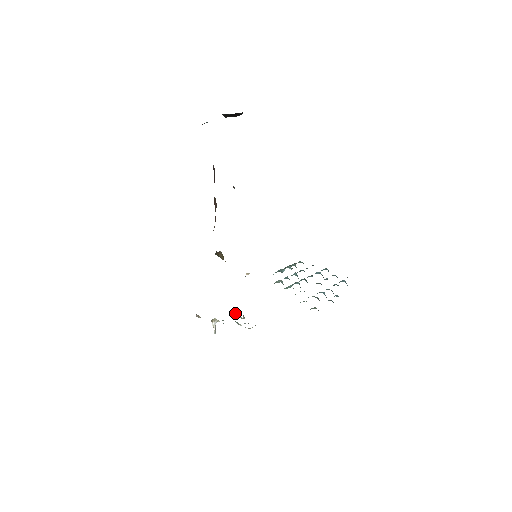
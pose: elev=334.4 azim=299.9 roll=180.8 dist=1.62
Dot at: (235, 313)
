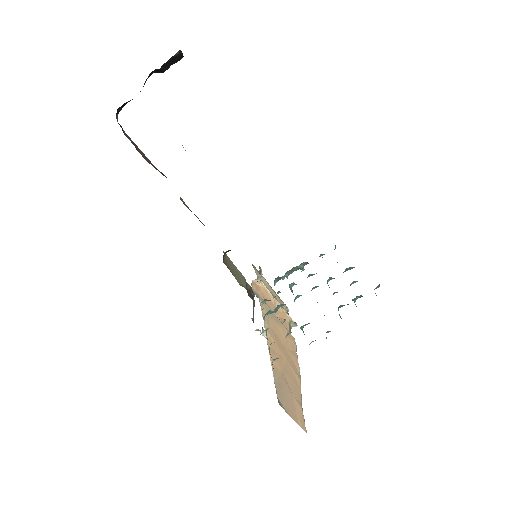
Dot at: occluded
